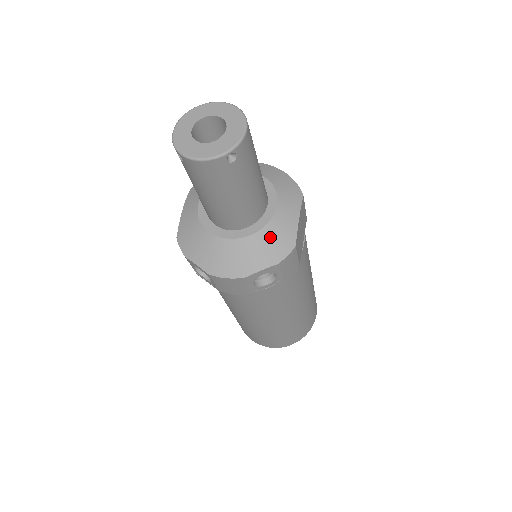
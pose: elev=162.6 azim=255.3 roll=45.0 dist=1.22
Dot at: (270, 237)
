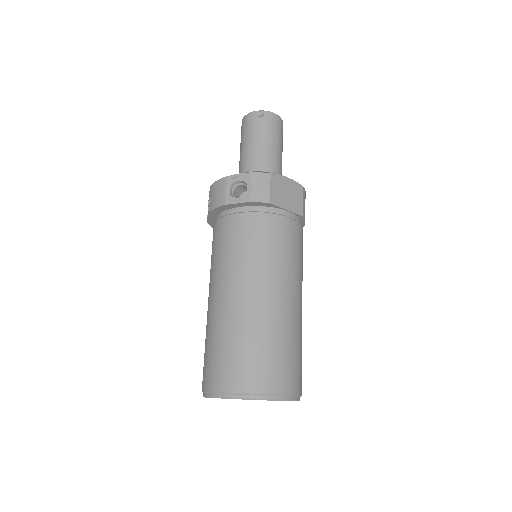
Dot at: occluded
